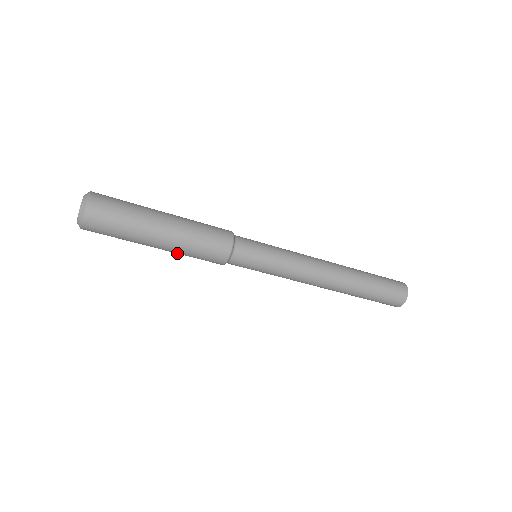
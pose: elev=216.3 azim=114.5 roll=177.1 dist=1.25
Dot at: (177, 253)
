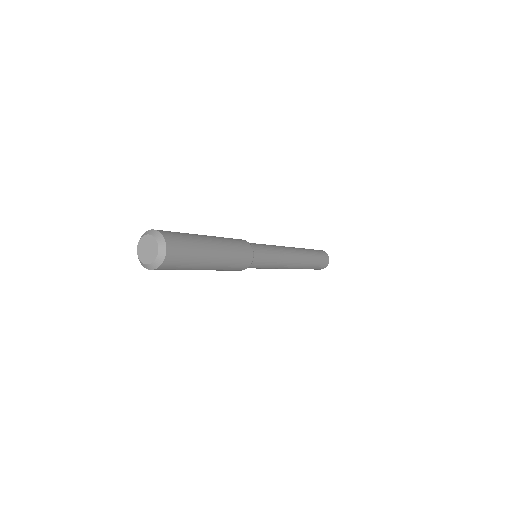
Dot at: occluded
